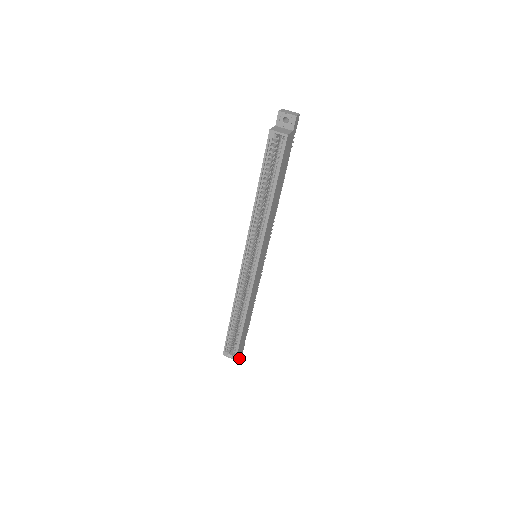
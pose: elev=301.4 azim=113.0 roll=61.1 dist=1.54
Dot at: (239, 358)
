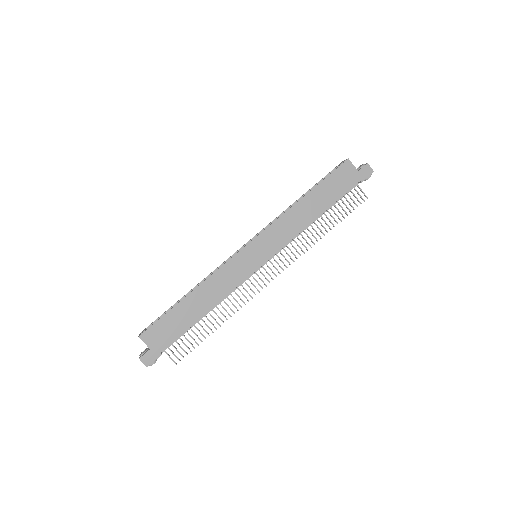
Dot at: (141, 357)
